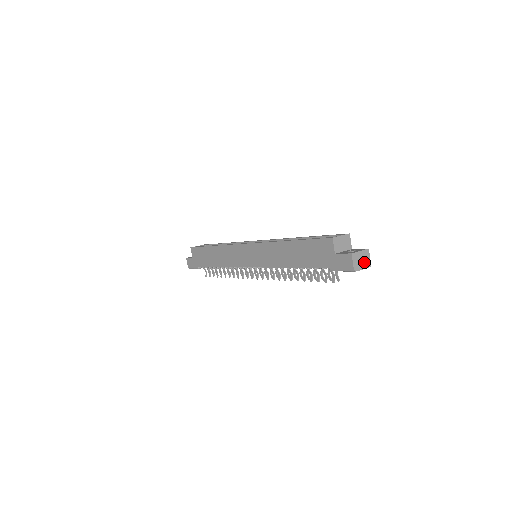
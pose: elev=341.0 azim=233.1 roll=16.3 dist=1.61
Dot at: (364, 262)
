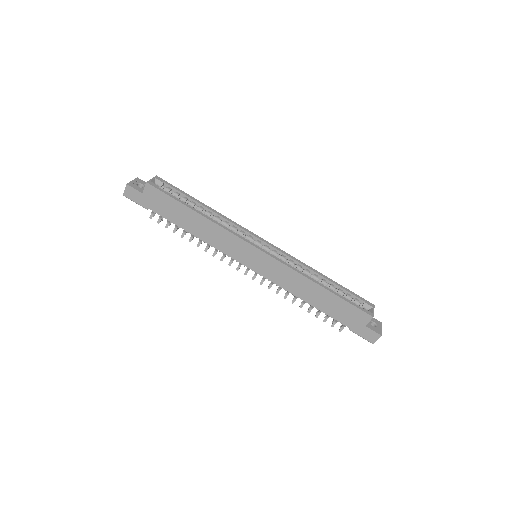
Dot at: occluded
